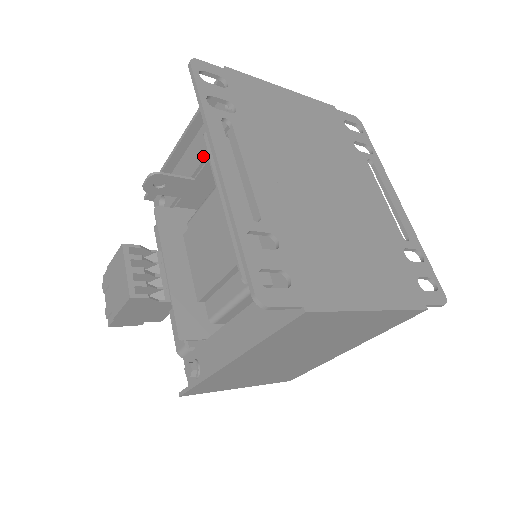
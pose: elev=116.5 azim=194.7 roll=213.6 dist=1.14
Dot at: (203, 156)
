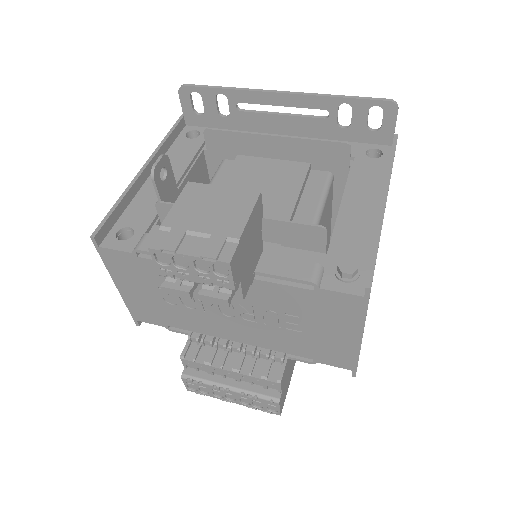
Dot at: (184, 168)
